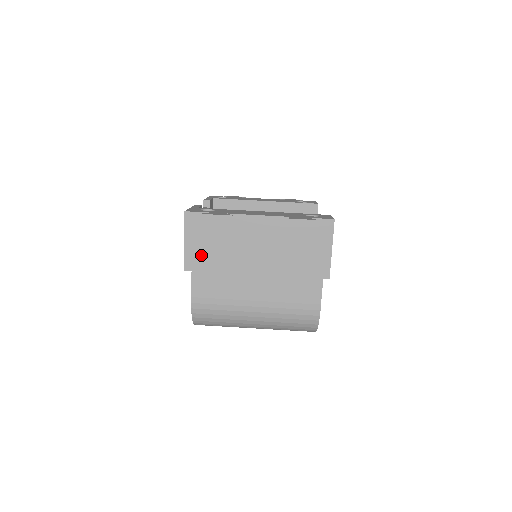
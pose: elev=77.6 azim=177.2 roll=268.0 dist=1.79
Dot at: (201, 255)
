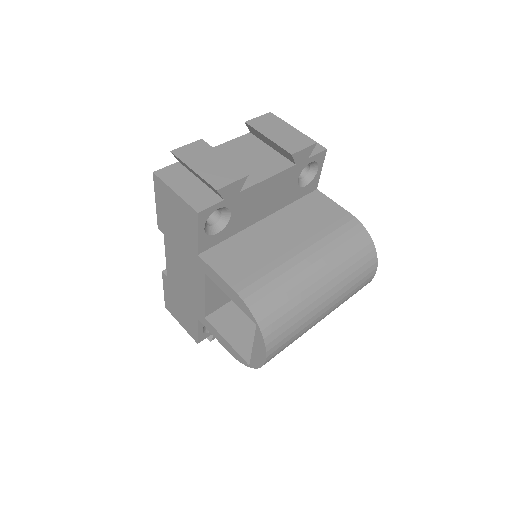
Dot at: (202, 176)
